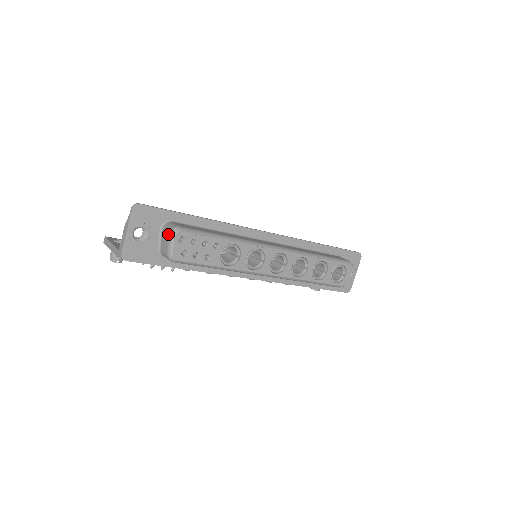
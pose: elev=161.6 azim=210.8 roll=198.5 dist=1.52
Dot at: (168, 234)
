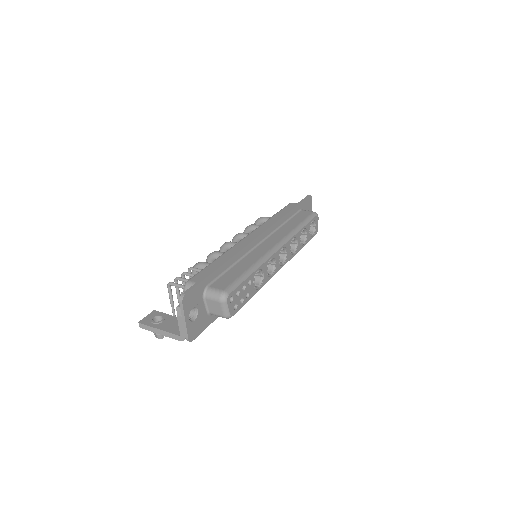
Dot at: (219, 302)
